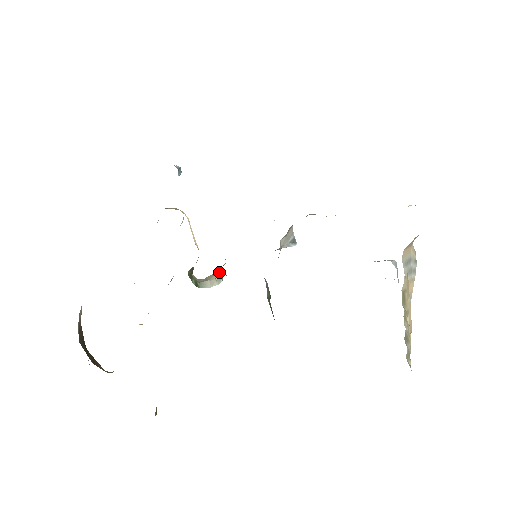
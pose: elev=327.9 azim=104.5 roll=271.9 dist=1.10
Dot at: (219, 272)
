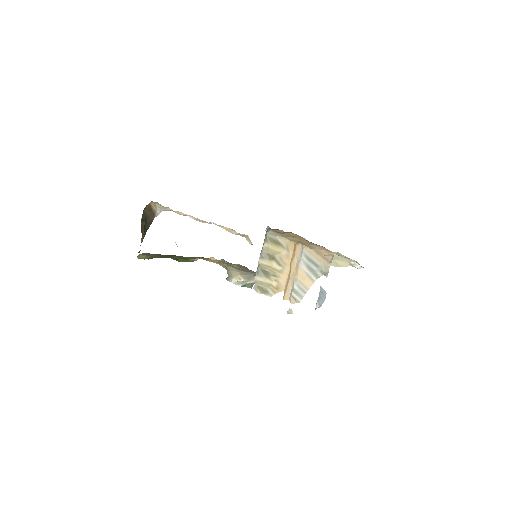
Dot at: (242, 279)
